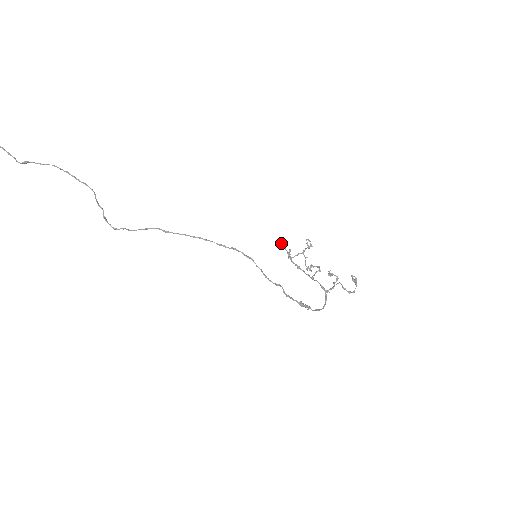
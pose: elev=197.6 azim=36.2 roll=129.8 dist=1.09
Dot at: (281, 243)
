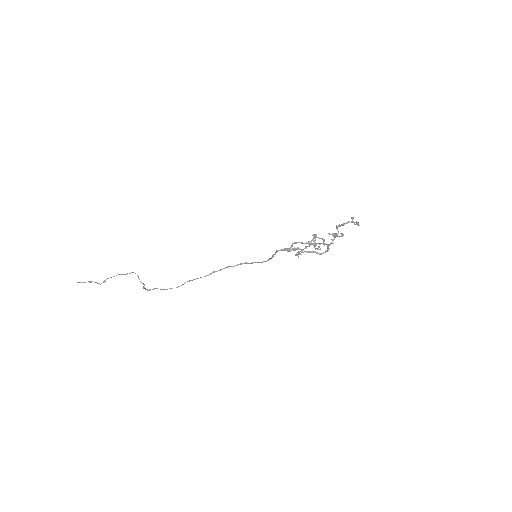
Dot at: (295, 254)
